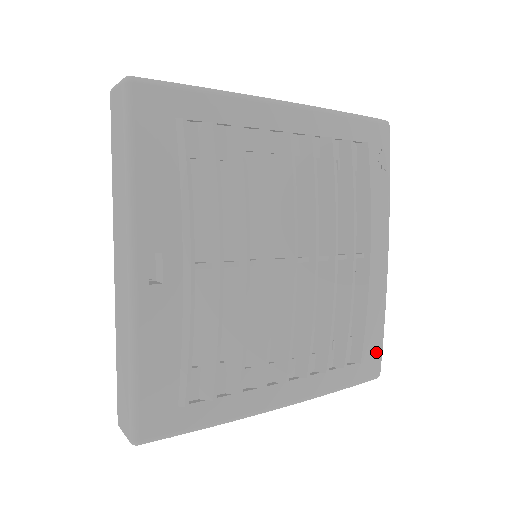
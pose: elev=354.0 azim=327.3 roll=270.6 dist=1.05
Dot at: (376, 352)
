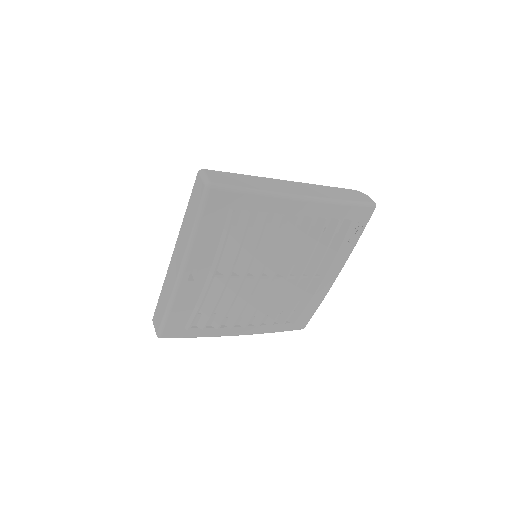
Dot at: (306, 319)
